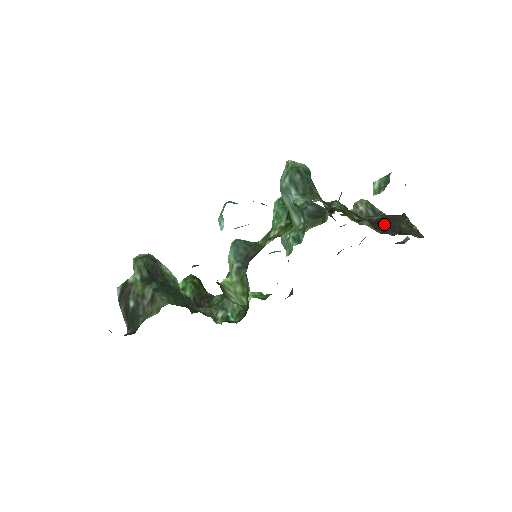
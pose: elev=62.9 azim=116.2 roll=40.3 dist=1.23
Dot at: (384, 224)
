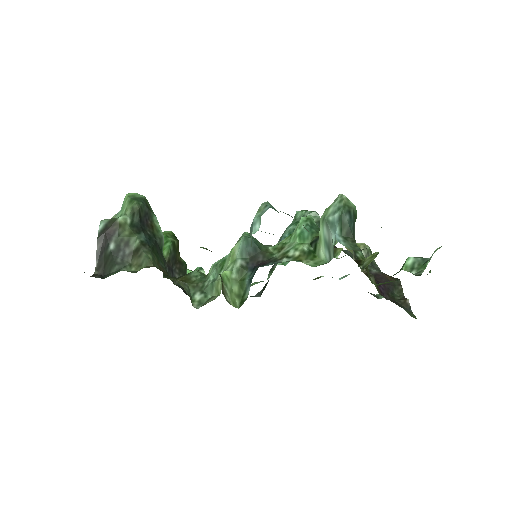
Dot at: (382, 284)
